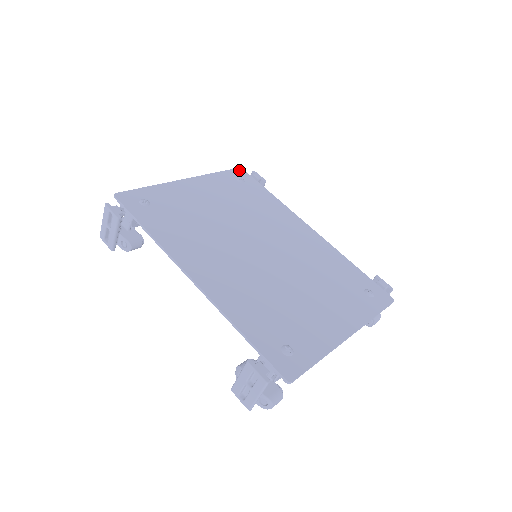
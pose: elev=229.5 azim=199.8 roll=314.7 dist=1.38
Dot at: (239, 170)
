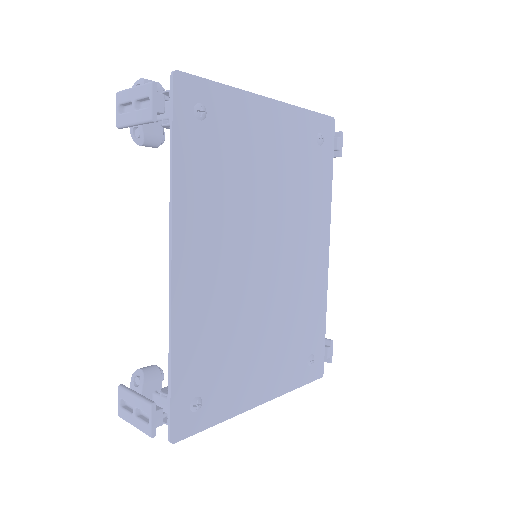
Dot at: (330, 121)
